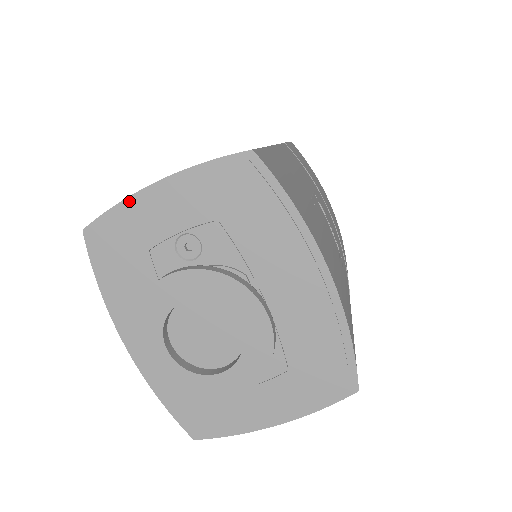
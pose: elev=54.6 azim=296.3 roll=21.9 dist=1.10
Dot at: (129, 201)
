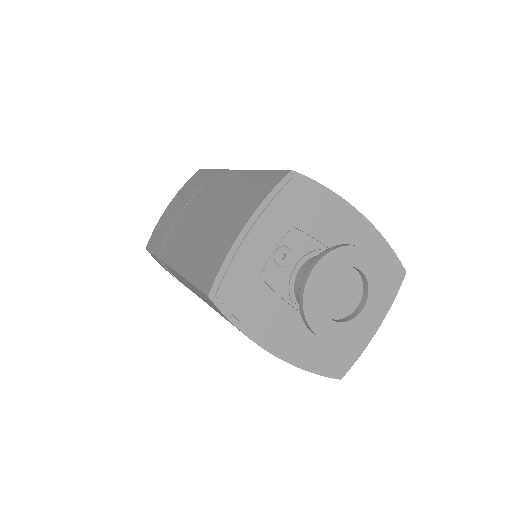
Dot at: (231, 253)
